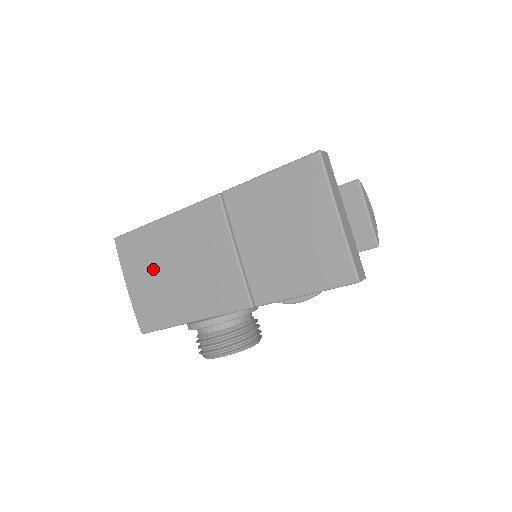
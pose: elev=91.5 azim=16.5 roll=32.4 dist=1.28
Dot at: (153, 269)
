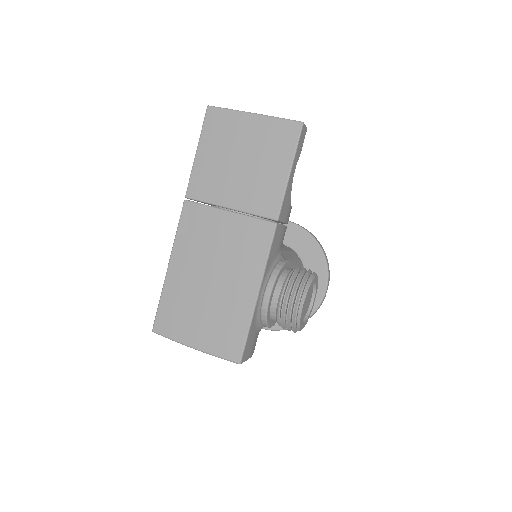
Dot at: (197, 305)
